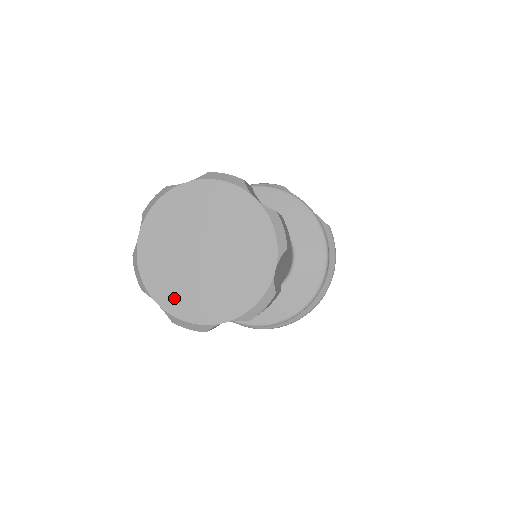
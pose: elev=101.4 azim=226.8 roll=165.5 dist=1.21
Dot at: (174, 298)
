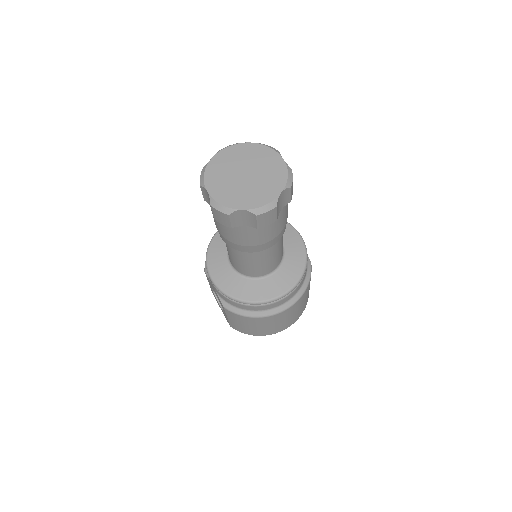
Dot at: (218, 191)
